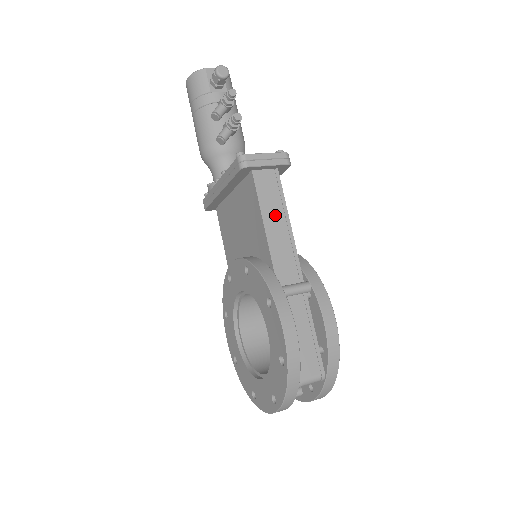
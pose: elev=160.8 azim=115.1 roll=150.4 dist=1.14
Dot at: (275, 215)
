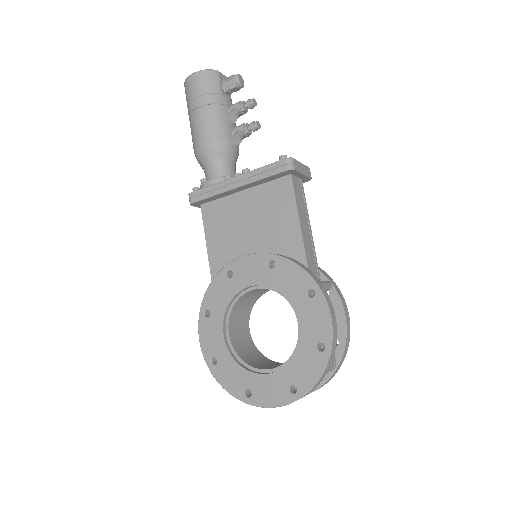
Dot at: (304, 218)
